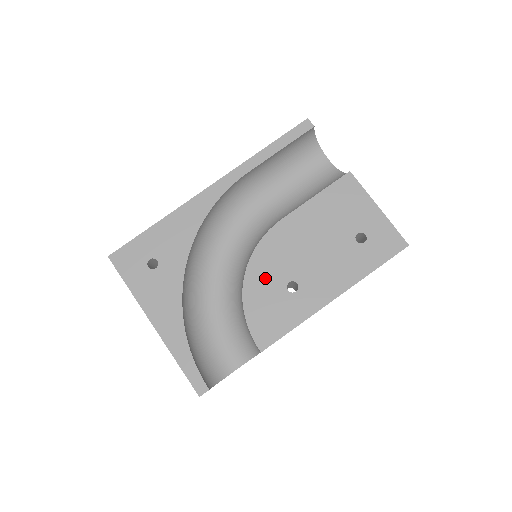
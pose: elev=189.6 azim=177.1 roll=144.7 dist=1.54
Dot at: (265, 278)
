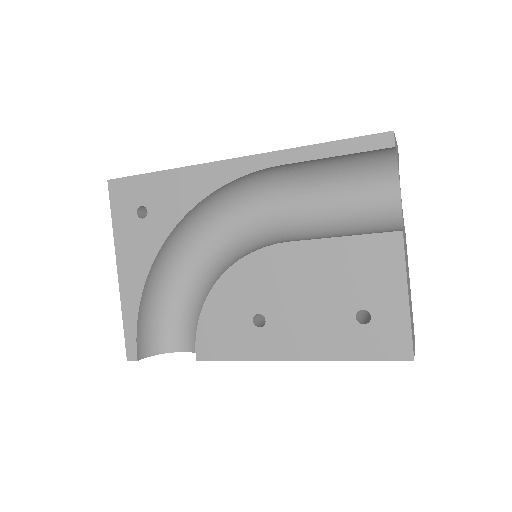
Dot at: (237, 294)
